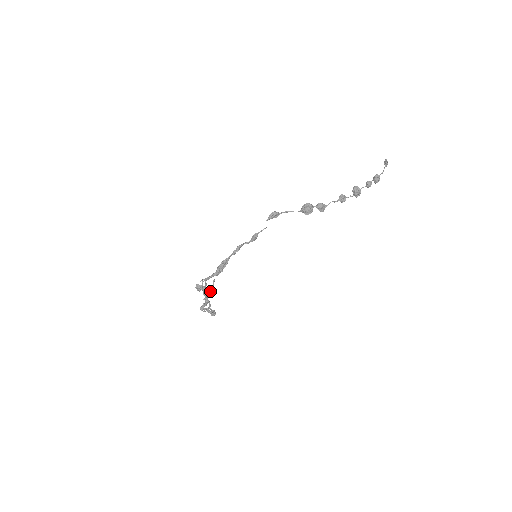
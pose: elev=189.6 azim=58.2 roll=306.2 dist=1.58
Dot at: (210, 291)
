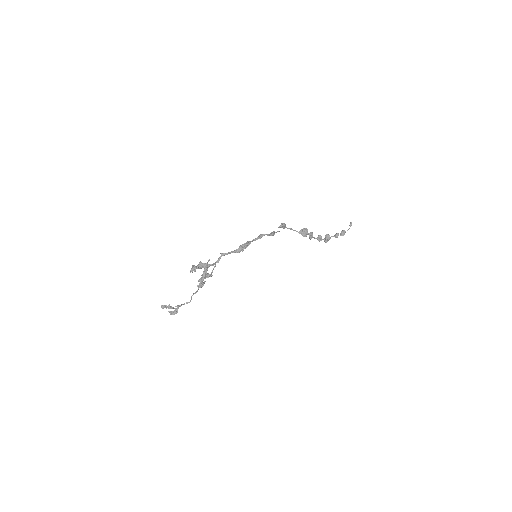
Dot at: occluded
